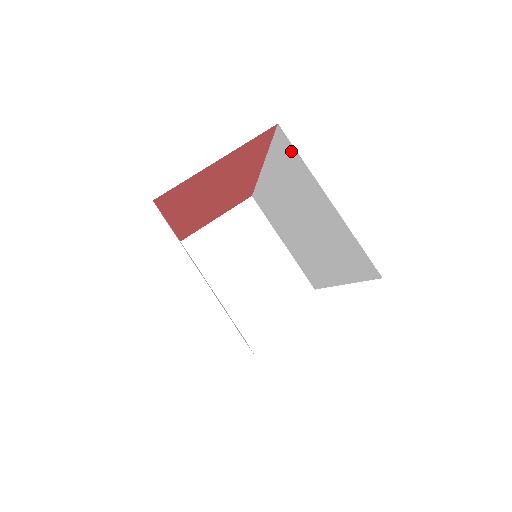
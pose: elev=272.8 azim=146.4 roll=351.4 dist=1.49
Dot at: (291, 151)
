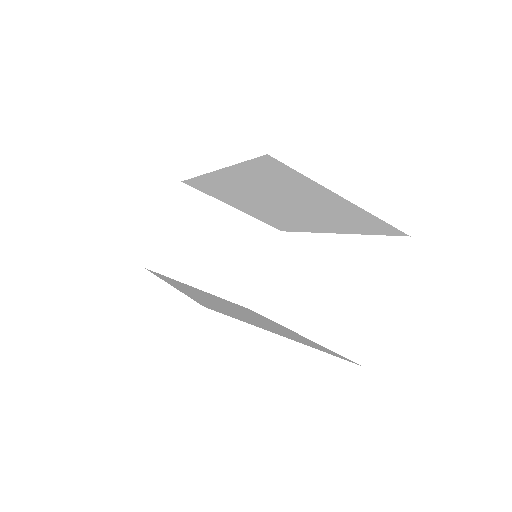
Dot at: (285, 170)
